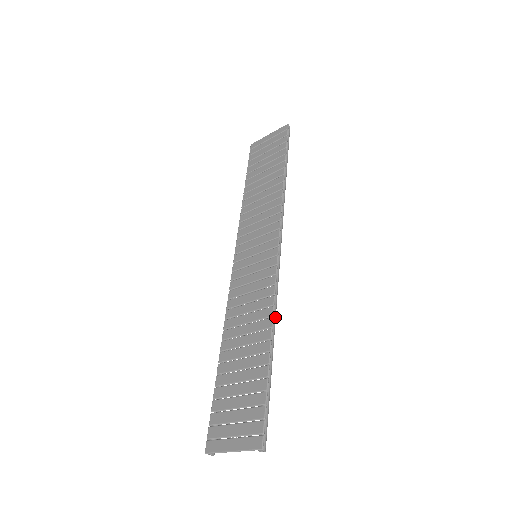
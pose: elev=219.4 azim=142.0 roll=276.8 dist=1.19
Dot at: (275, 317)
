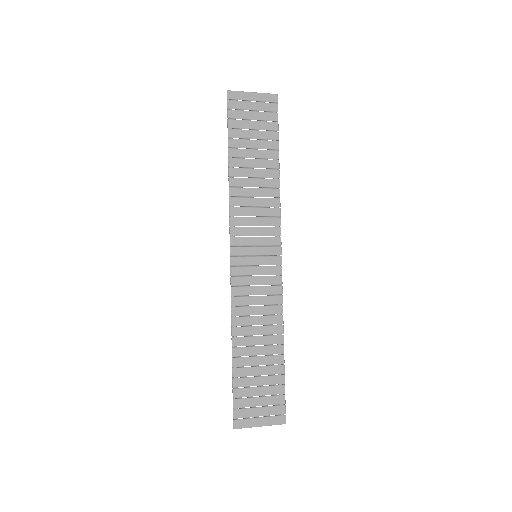
Dot at: (282, 323)
